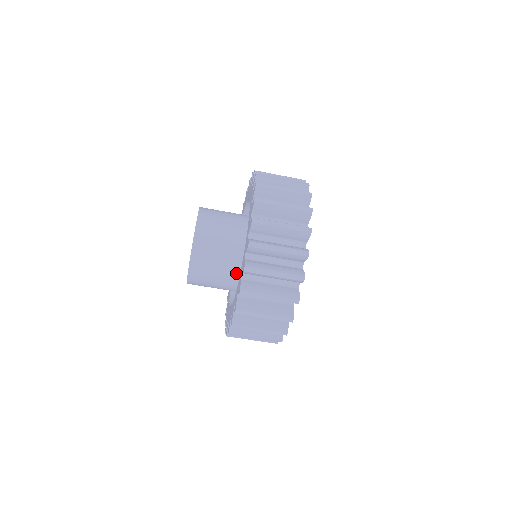
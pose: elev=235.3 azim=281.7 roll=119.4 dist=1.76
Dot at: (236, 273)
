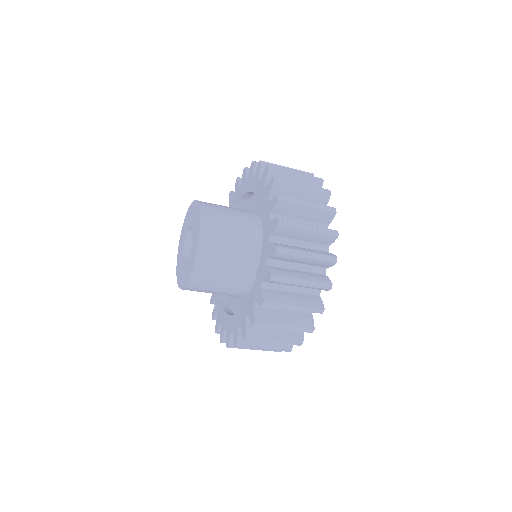
Dot at: (236, 292)
